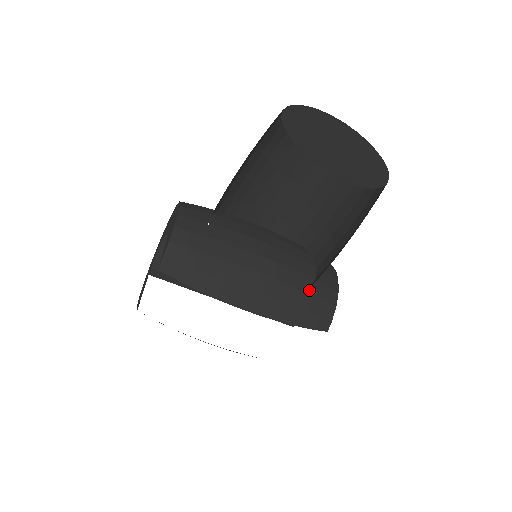
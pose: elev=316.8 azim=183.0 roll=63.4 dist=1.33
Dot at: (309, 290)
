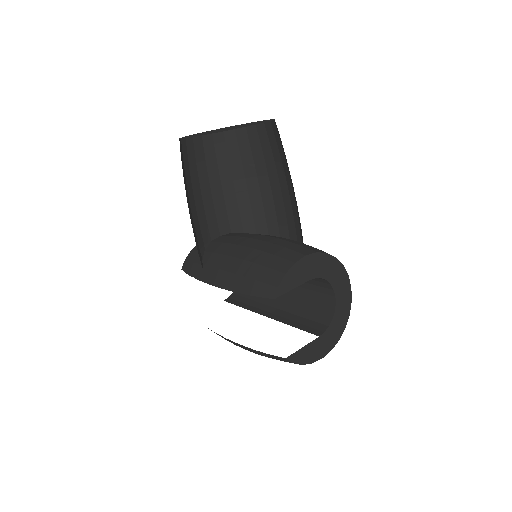
Dot at: (261, 262)
